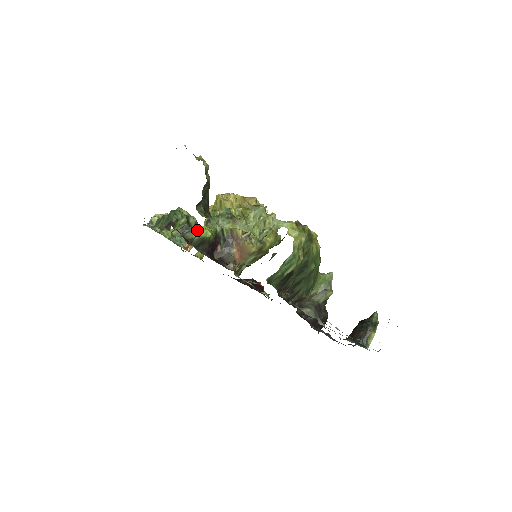
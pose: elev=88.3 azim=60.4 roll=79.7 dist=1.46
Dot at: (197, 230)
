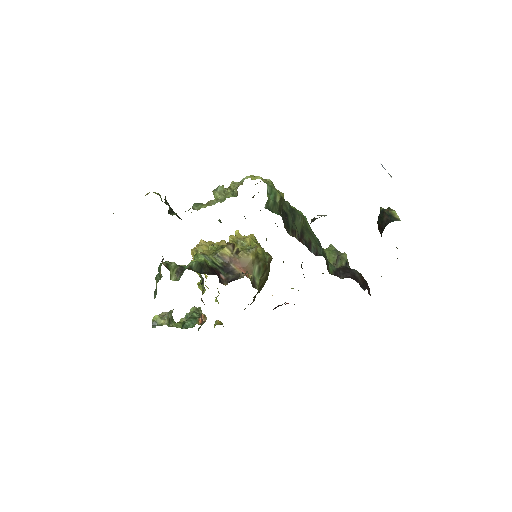
Dot at: occluded
